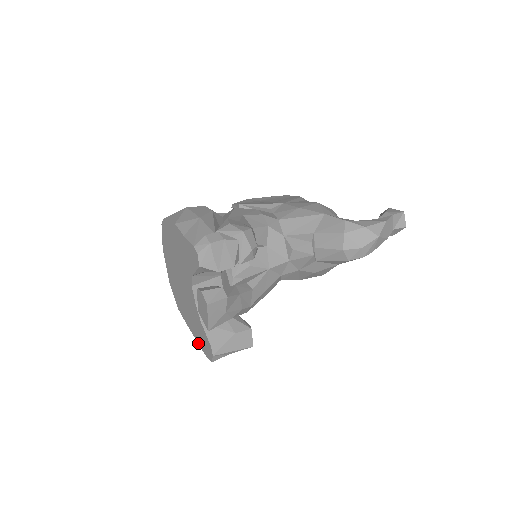
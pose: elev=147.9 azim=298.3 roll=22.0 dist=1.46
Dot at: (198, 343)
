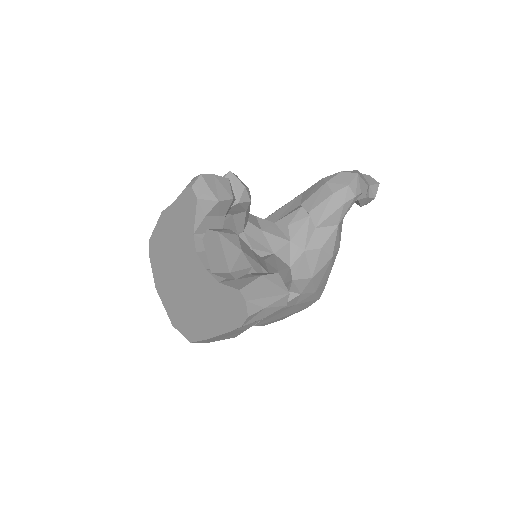
Dot at: (225, 332)
